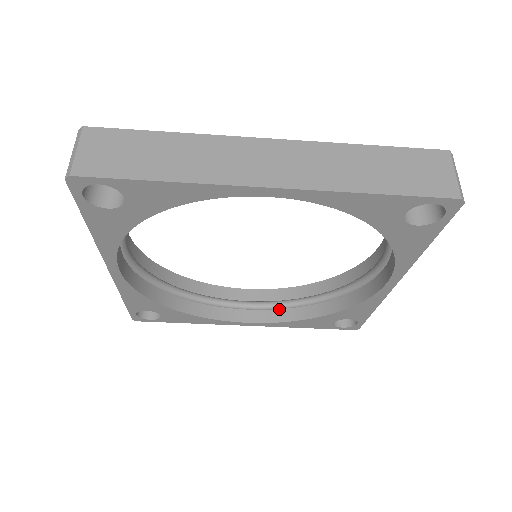
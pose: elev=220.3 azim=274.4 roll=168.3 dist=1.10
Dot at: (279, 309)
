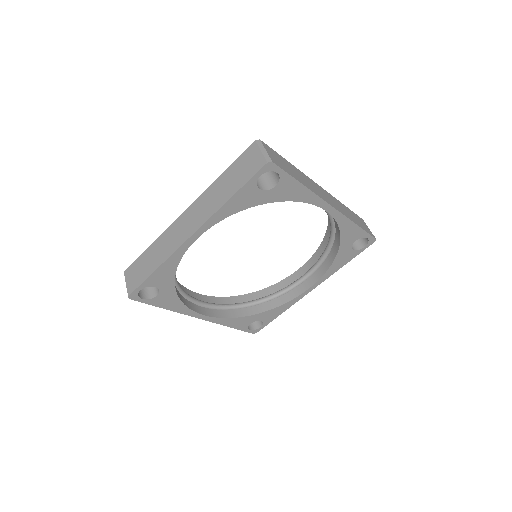
Dot at: (220, 309)
